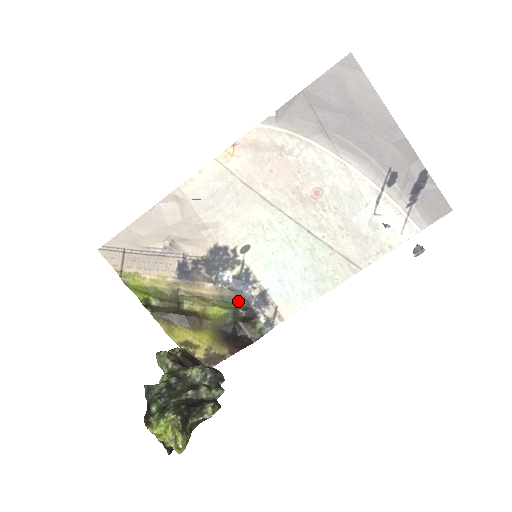
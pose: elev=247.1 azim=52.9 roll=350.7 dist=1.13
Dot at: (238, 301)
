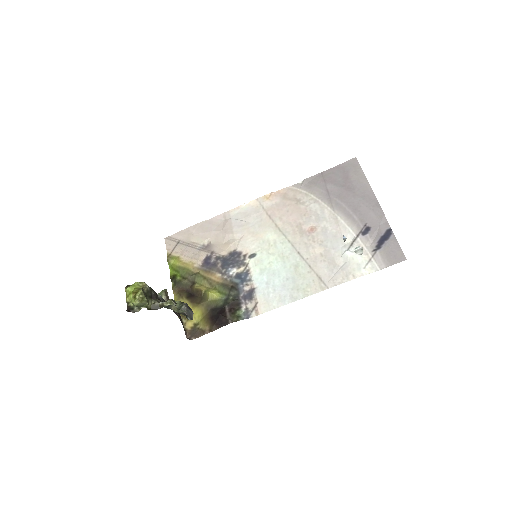
Dot at: (232, 290)
